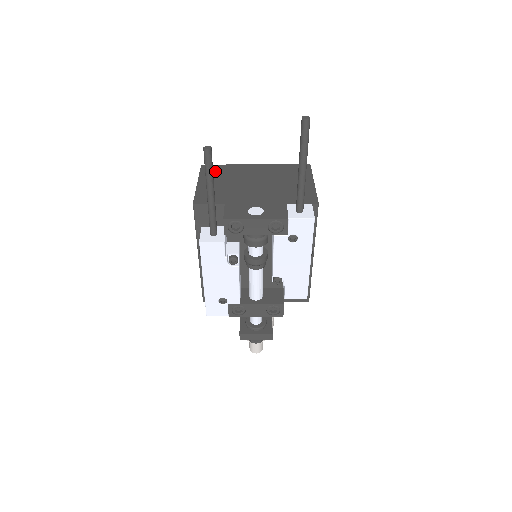
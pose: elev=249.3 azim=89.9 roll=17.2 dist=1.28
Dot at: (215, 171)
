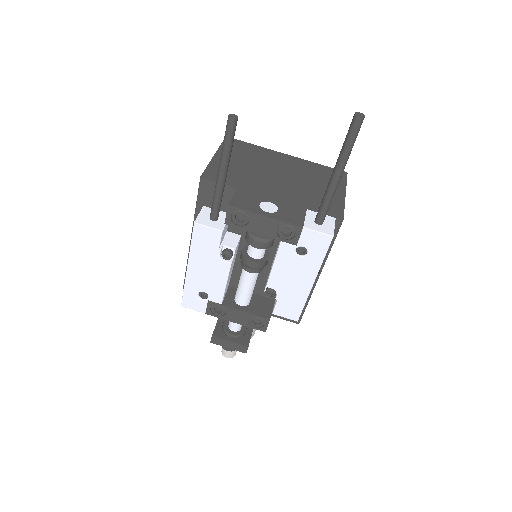
Dot at: (239, 148)
